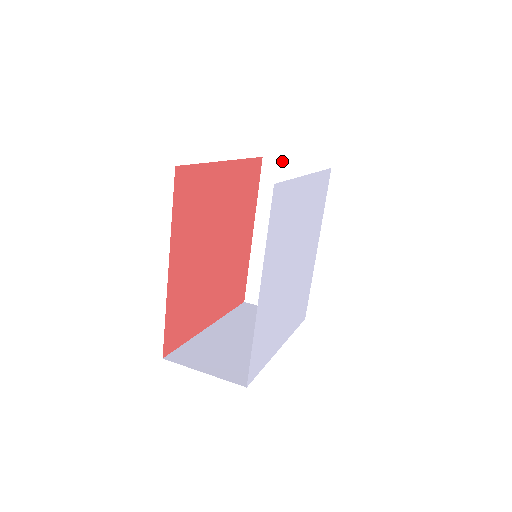
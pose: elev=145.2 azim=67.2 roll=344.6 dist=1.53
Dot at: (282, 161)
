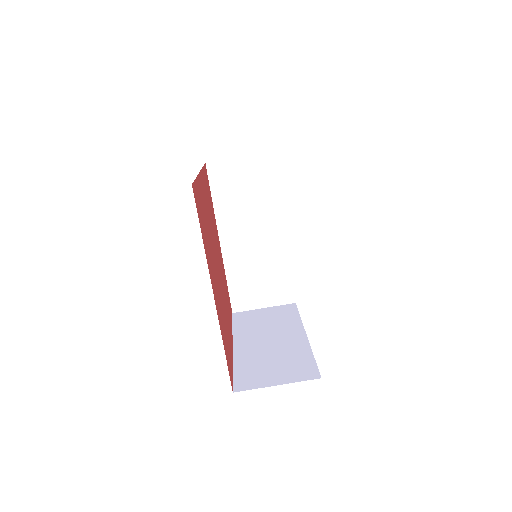
Dot at: occluded
